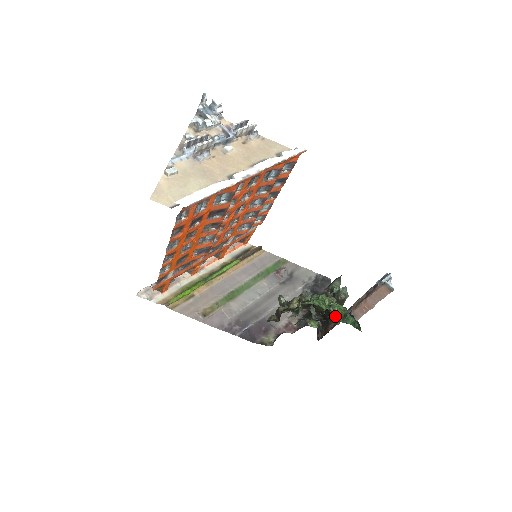
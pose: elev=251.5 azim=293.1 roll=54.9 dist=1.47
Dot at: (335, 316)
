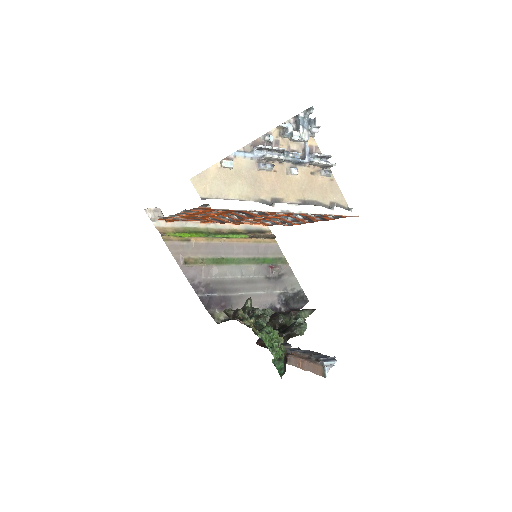
Dot at: occluded
